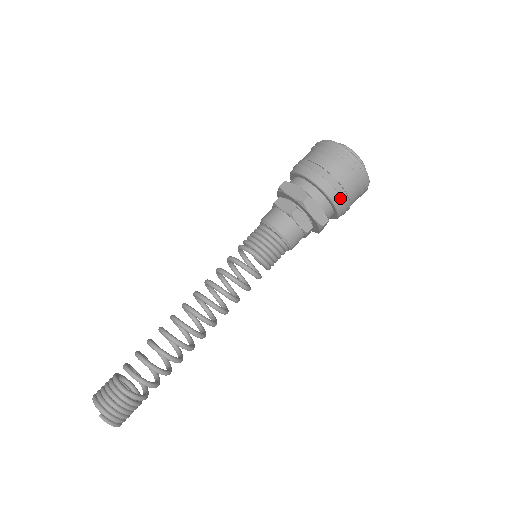
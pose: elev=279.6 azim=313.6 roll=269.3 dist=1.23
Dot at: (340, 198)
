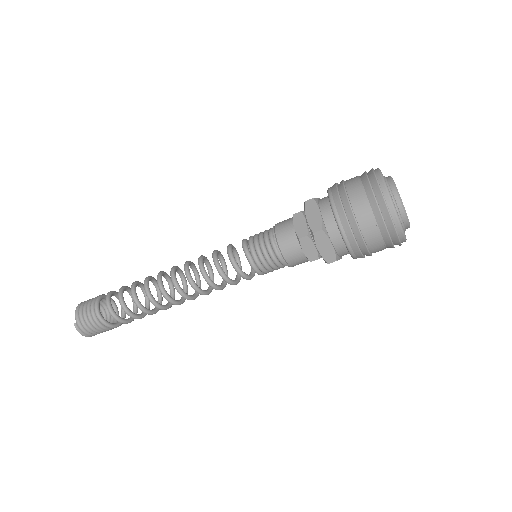
Dot at: (357, 246)
